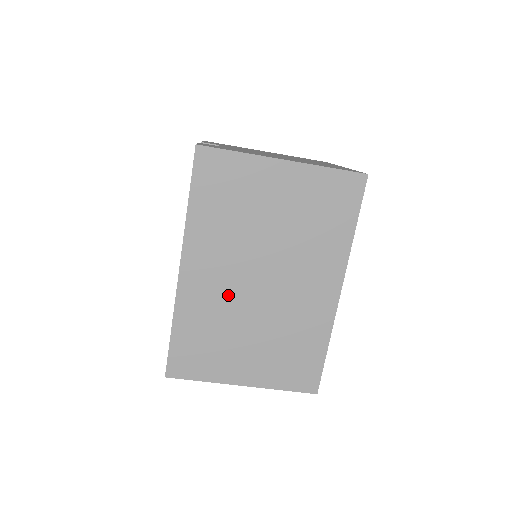
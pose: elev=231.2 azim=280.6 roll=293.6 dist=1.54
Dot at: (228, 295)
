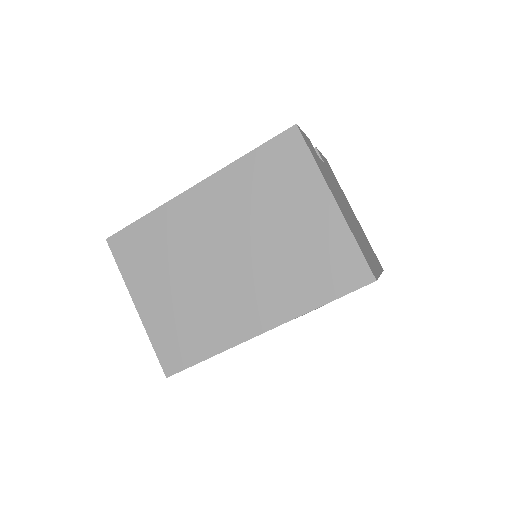
Dot at: (199, 239)
